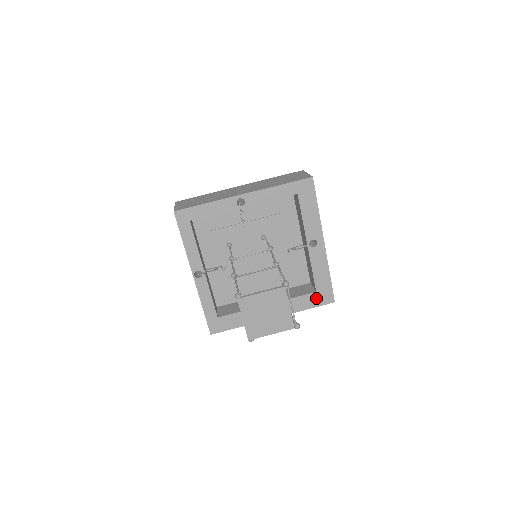
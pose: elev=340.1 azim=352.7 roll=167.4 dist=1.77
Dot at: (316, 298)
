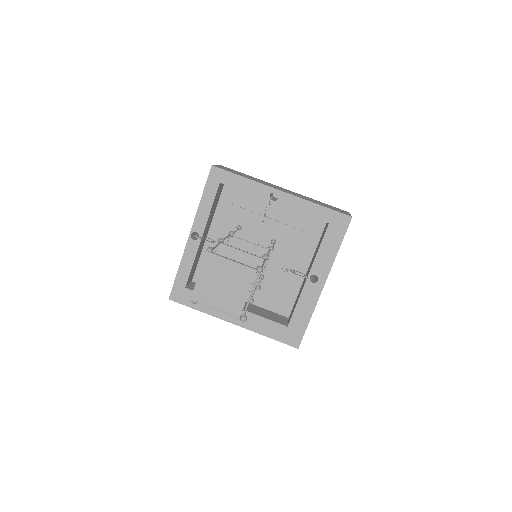
Dot at: (284, 332)
